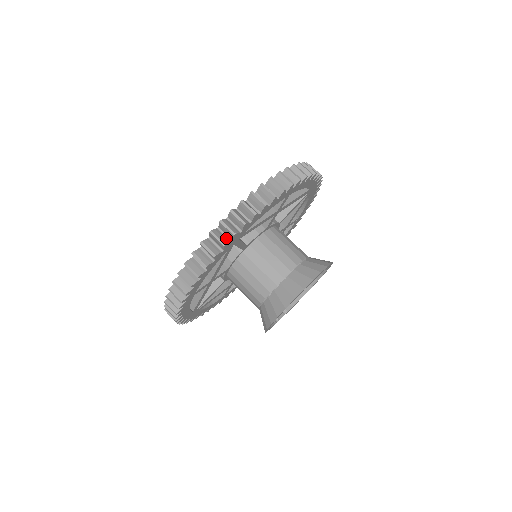
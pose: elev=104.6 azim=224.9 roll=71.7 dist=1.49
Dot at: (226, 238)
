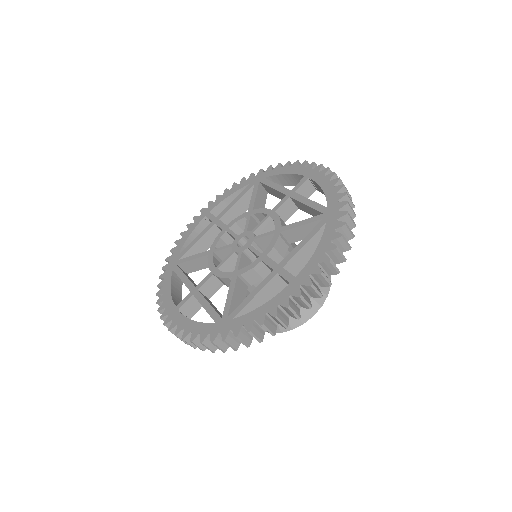
Dot at: occluded
